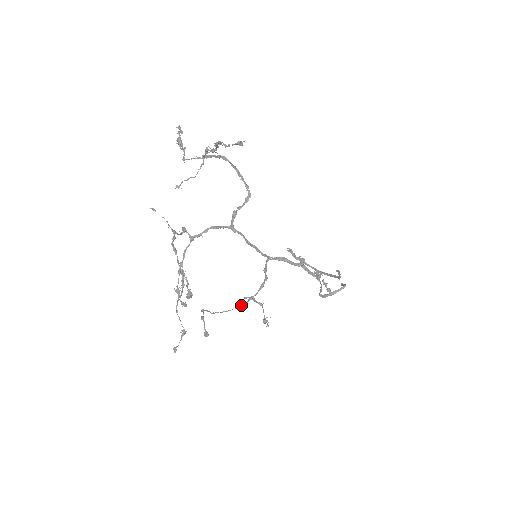
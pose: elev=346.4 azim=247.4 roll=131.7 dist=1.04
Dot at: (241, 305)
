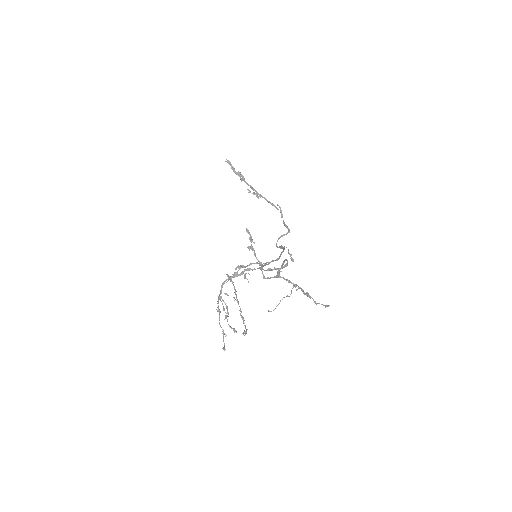
Dot at: occluded
